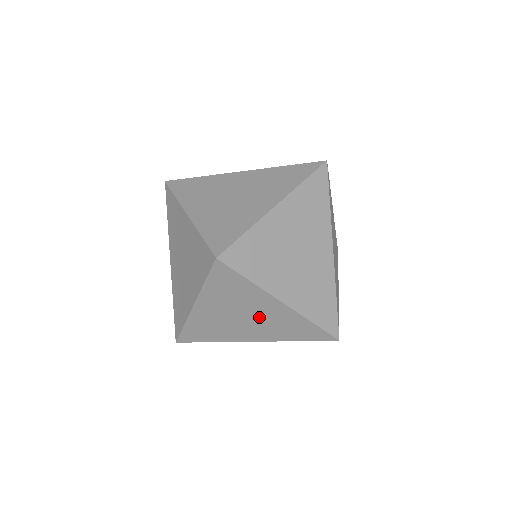
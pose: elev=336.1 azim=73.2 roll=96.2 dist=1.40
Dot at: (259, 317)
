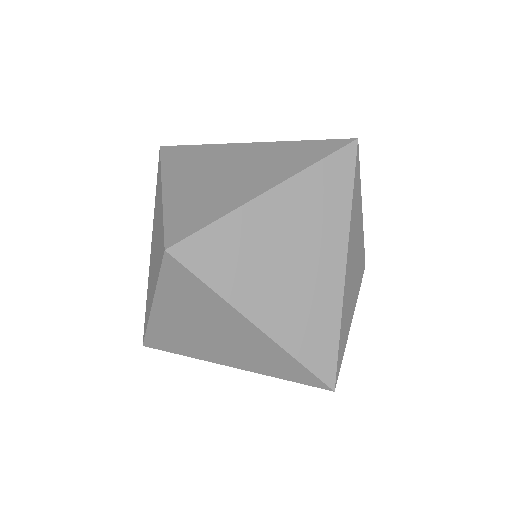
Dot at: (229, 338)
